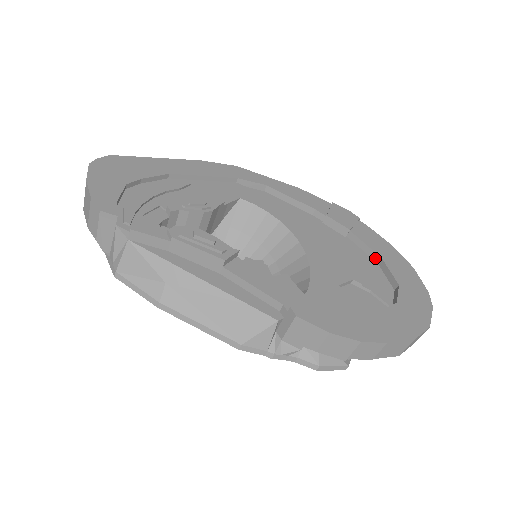
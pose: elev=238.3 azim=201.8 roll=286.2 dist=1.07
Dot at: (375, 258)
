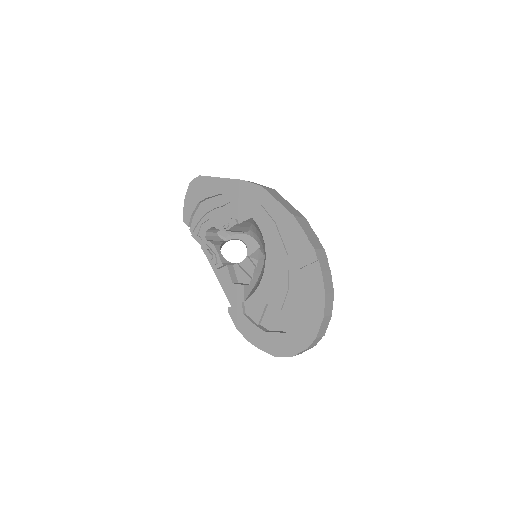
Dot at: (307, 295)
